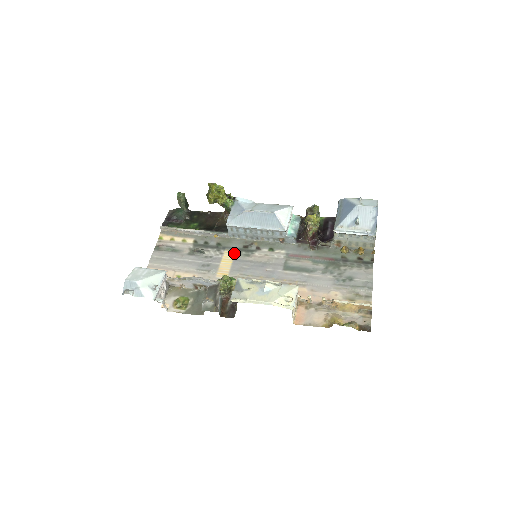
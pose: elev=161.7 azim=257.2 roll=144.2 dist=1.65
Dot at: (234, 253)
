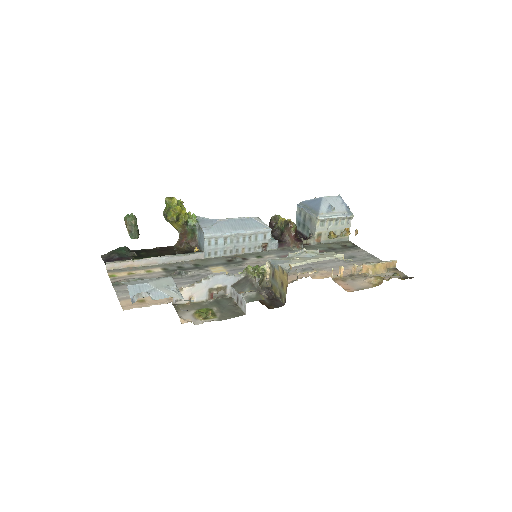
Dot at: (222, 267)
